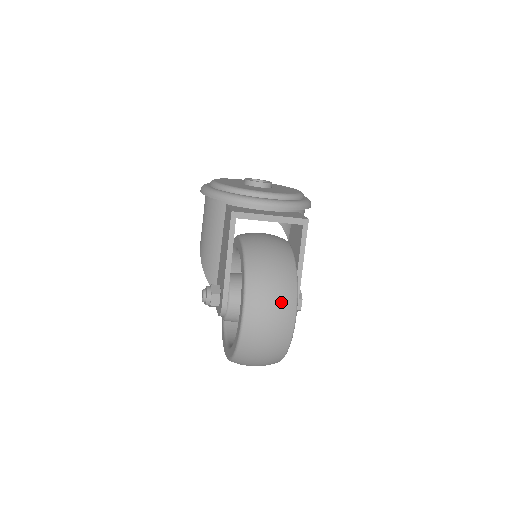
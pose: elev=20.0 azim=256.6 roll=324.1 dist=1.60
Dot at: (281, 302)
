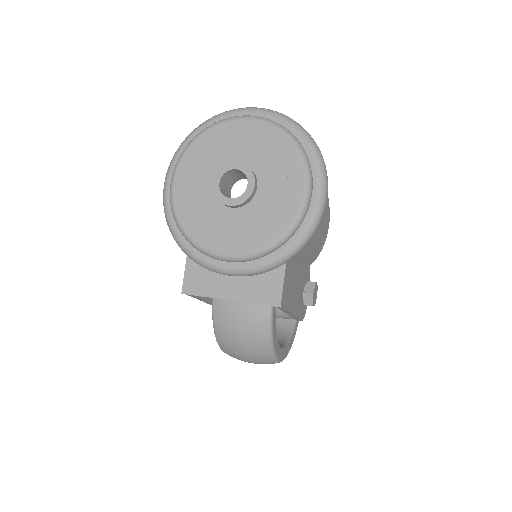
Dot at: (257, 362)
